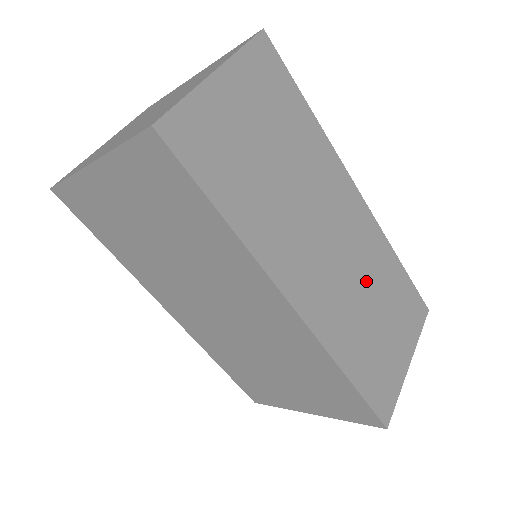
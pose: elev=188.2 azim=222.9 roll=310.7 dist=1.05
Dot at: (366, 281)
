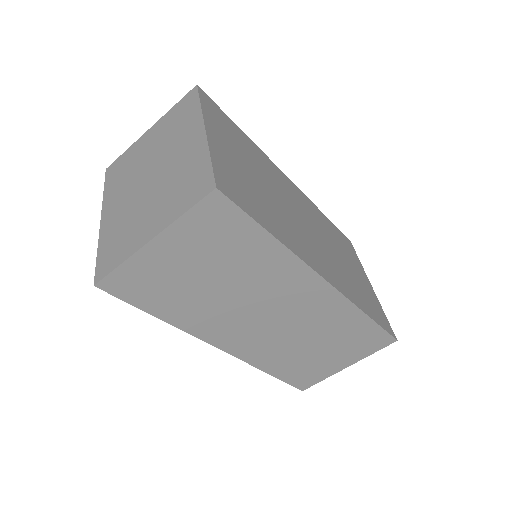
Dot at: (311, 332)
